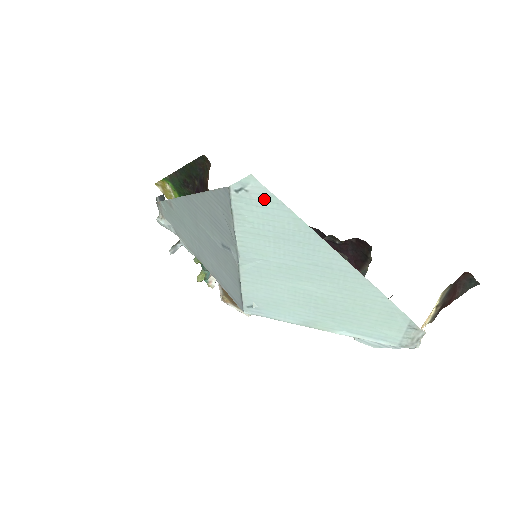
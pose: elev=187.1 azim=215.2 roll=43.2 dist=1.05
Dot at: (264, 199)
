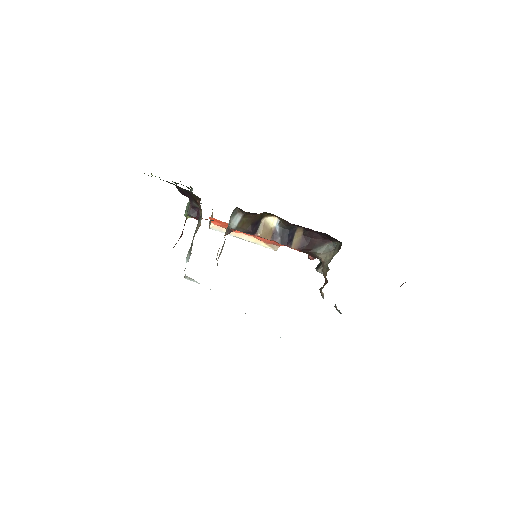
Dot at: occluded
